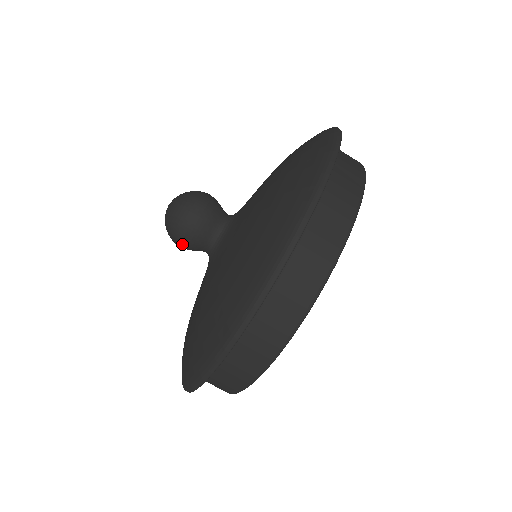
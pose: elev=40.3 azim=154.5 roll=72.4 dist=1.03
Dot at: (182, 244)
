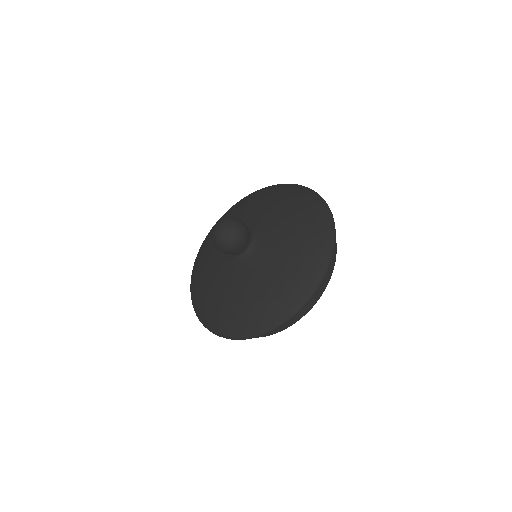
Dot at: (225, 252)
